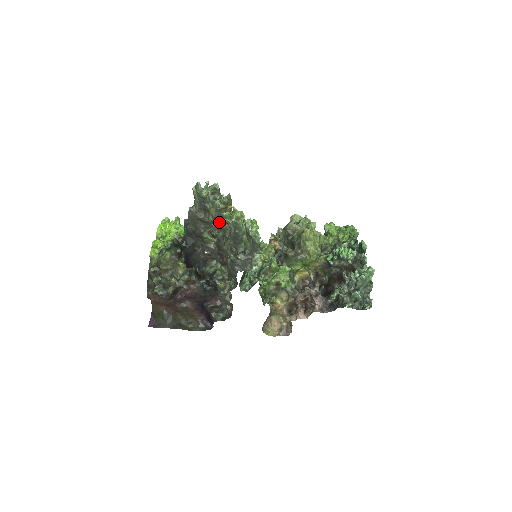
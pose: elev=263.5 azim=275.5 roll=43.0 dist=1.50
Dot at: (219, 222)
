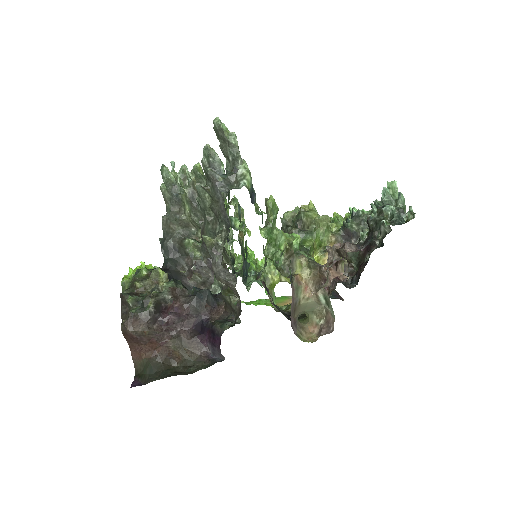
Dot at: (196, 203)
